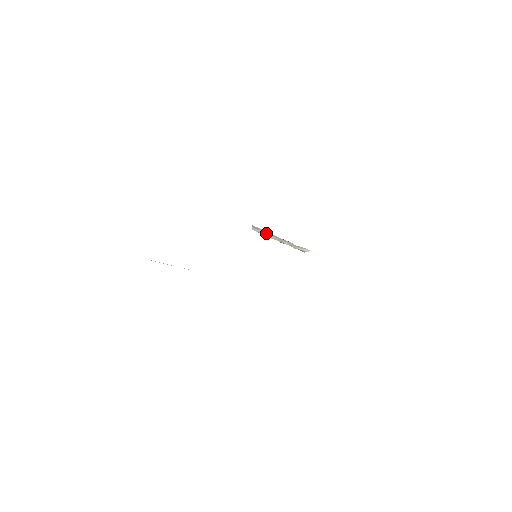
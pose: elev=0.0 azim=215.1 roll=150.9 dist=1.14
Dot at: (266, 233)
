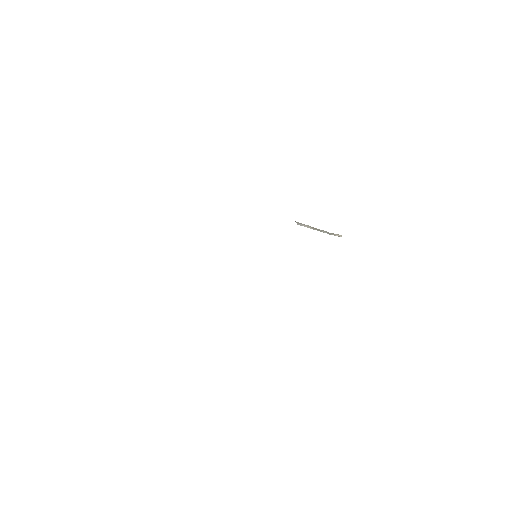
Dot at: (307, 226)
